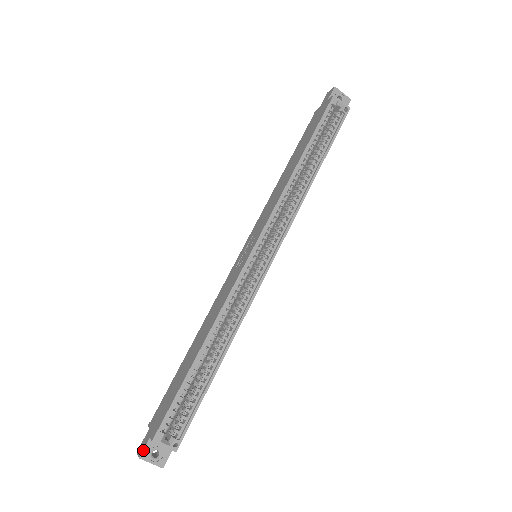
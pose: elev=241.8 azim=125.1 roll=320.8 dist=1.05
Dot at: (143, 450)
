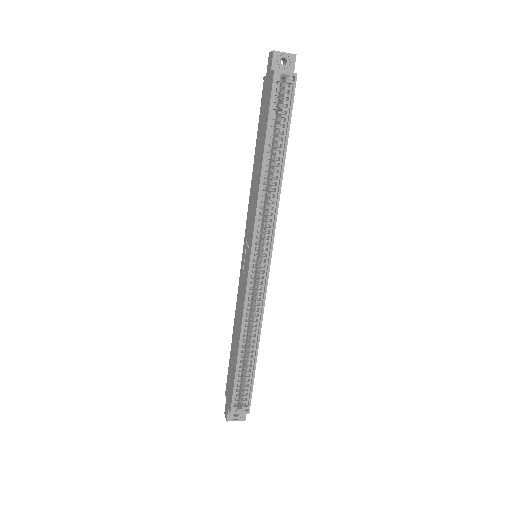
Dot at: (227, 416)
